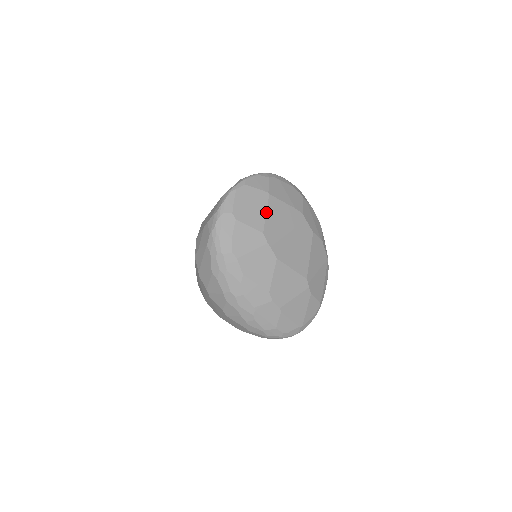
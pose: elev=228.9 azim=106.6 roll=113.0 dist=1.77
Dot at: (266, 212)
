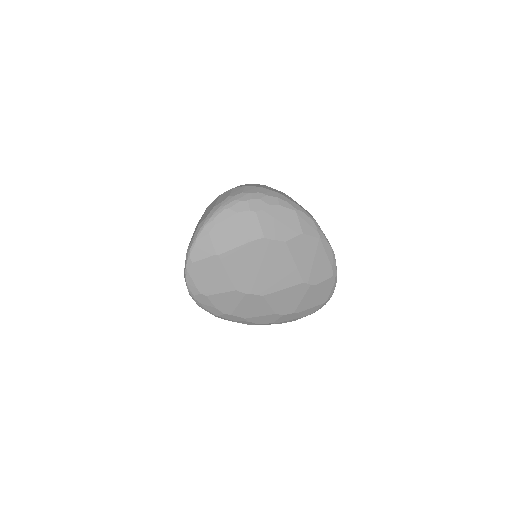
Dot at: (226, 272)
